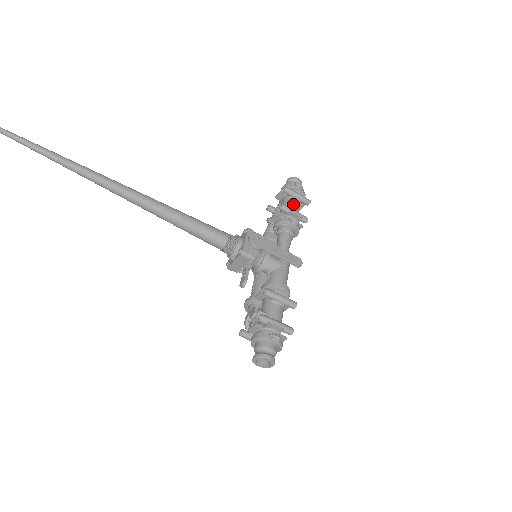
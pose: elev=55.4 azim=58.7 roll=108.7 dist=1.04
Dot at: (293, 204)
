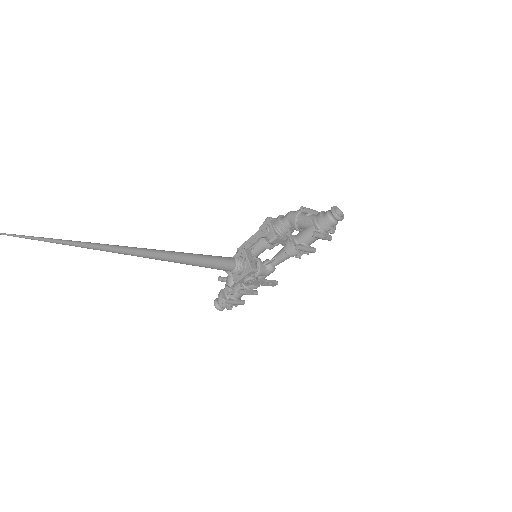
Dot at: (313, 241)
